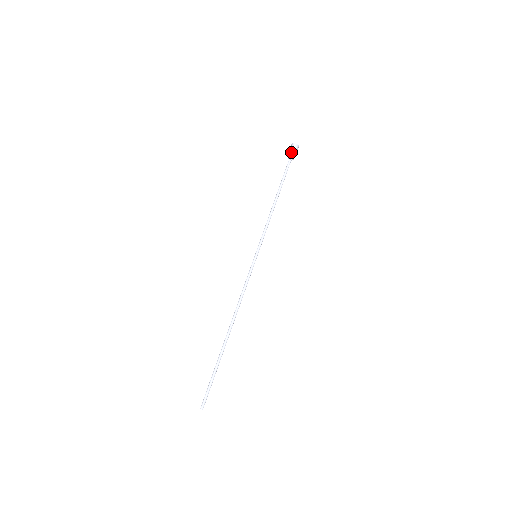
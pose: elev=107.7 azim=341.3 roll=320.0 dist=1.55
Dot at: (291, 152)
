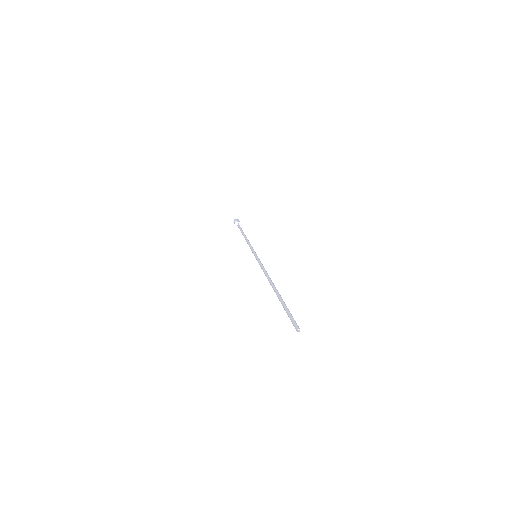
Dot at: occluded
